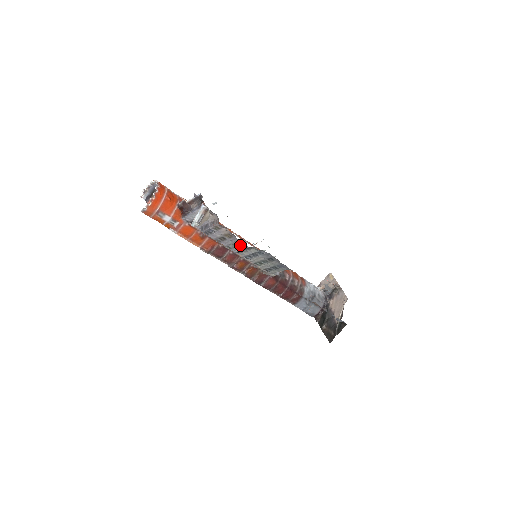
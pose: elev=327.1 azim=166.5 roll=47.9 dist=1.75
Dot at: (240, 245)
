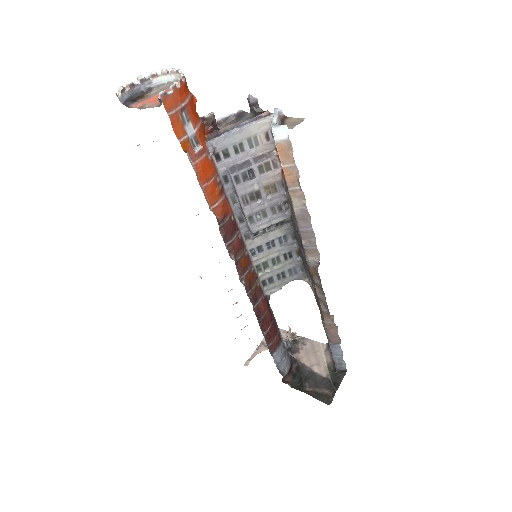
Dot at: (274, 214)
